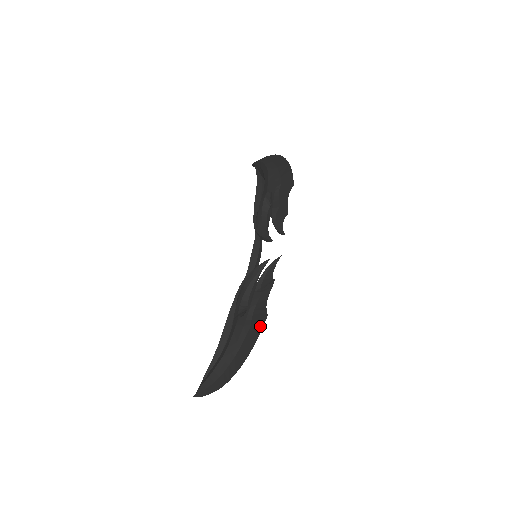
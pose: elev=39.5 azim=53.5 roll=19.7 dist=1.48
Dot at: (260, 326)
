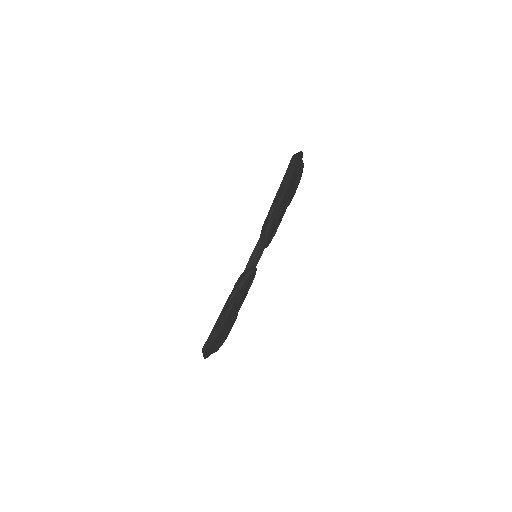
Dot at: (228, 324)
